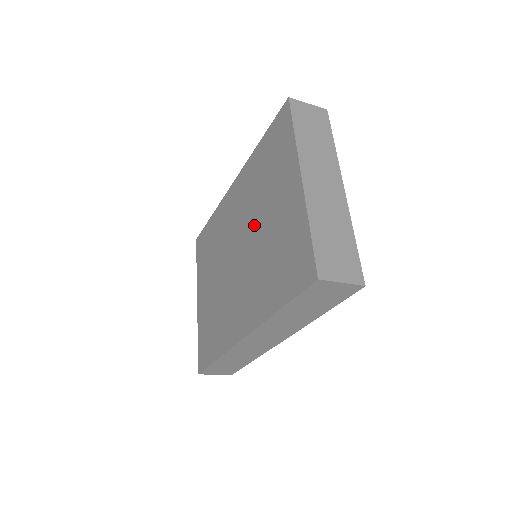
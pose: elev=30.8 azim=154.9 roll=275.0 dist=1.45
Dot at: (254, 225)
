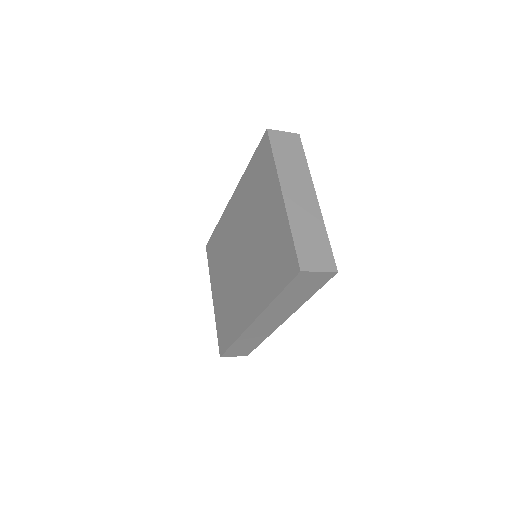
Dot at: (251, 232)
